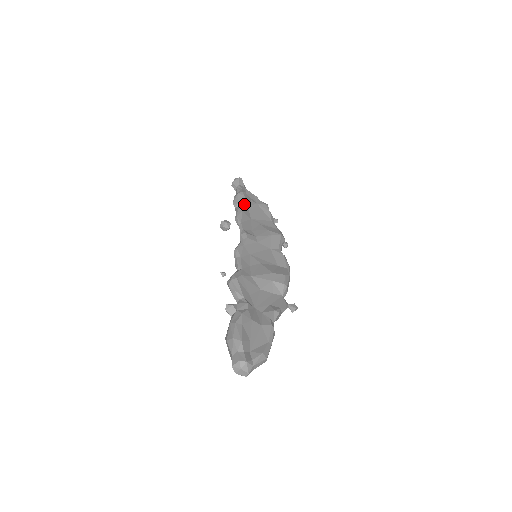
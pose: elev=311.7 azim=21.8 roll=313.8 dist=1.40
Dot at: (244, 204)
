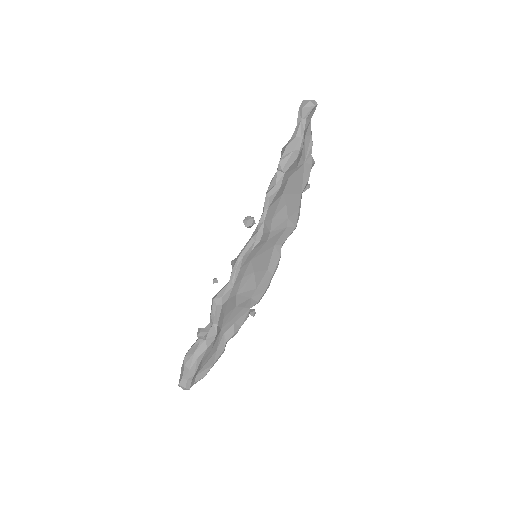
Dot at: (289, 170)
